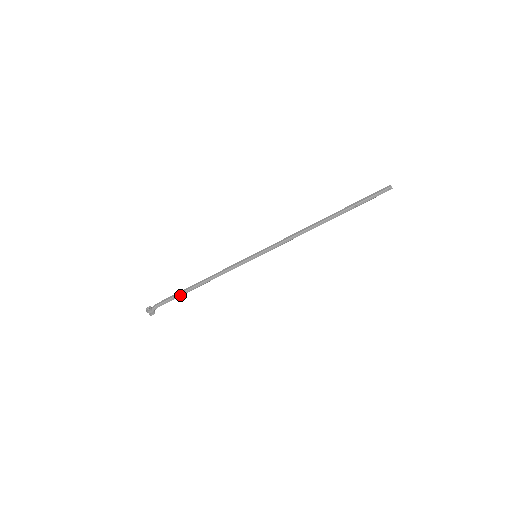
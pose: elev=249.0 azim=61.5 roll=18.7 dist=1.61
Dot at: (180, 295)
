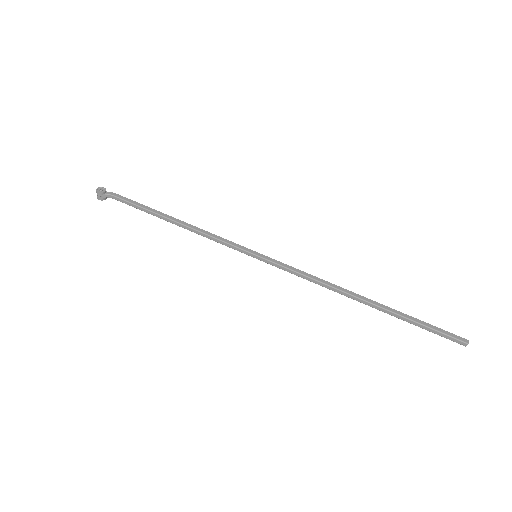
Dot at: (145, 210)
